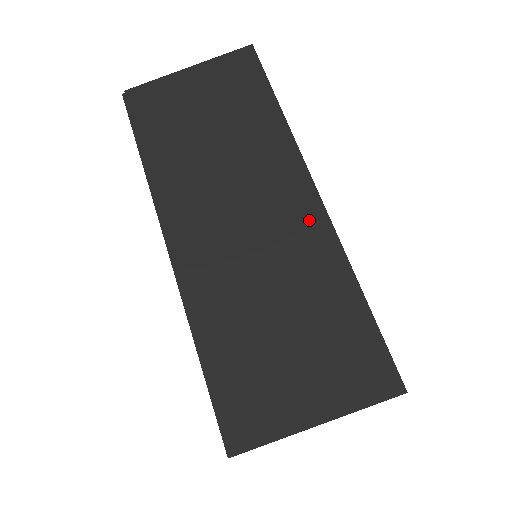
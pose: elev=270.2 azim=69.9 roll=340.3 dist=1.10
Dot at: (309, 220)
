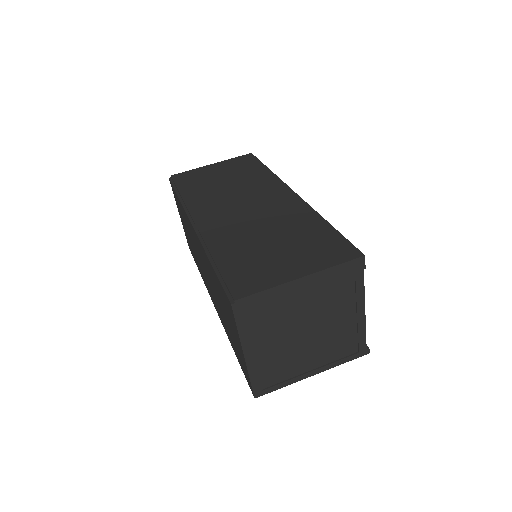
Dot at: (289, 201)
